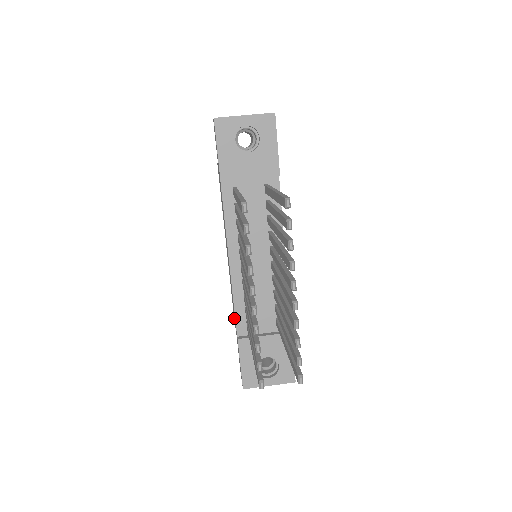
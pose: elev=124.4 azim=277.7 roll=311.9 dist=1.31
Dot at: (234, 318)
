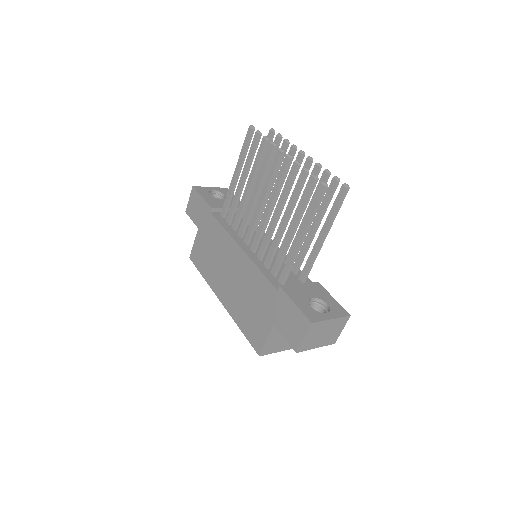
Dot at: (261, 329)
